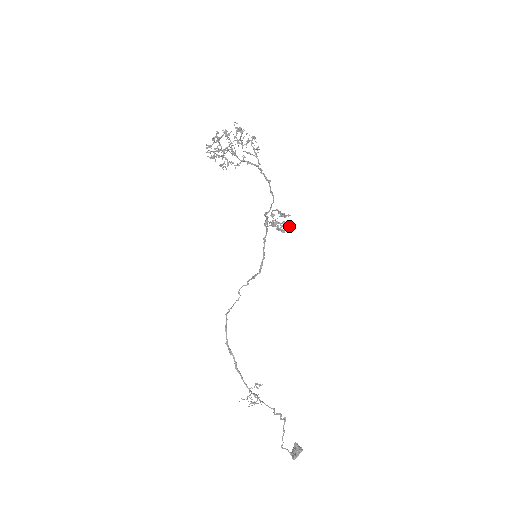
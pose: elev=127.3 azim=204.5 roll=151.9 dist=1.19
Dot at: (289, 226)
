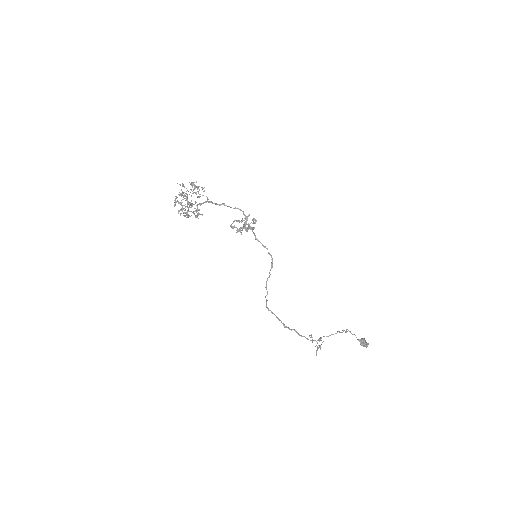
Dot at: (256, 221)
